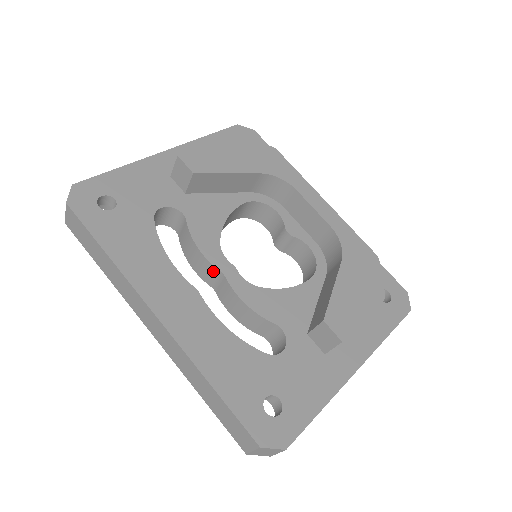
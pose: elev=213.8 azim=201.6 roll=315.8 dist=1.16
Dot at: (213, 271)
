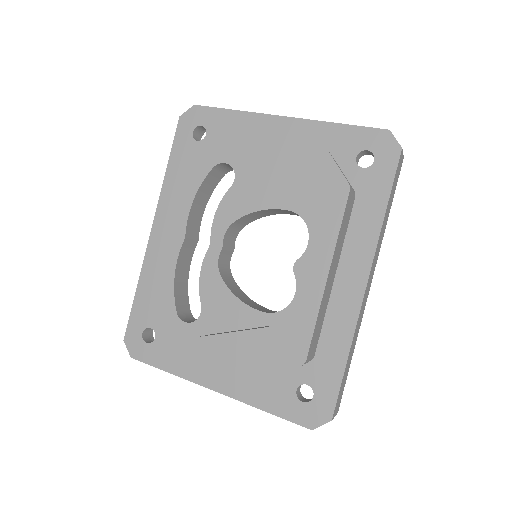
Dot at: occluded
